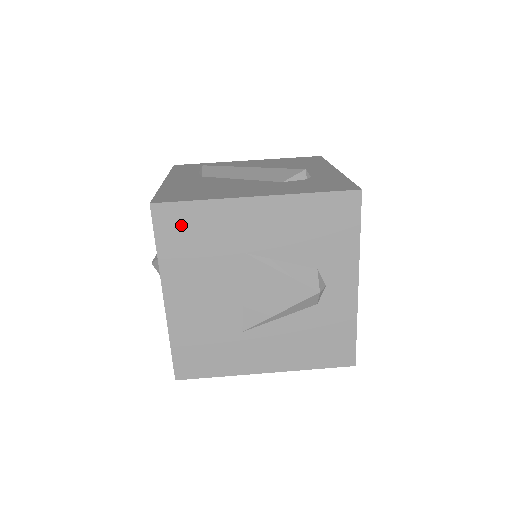
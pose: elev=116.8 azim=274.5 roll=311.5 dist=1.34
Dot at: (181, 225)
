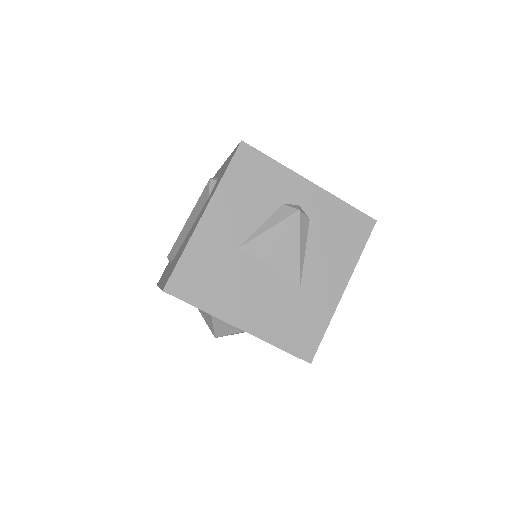
Dot at: (192, 279)
